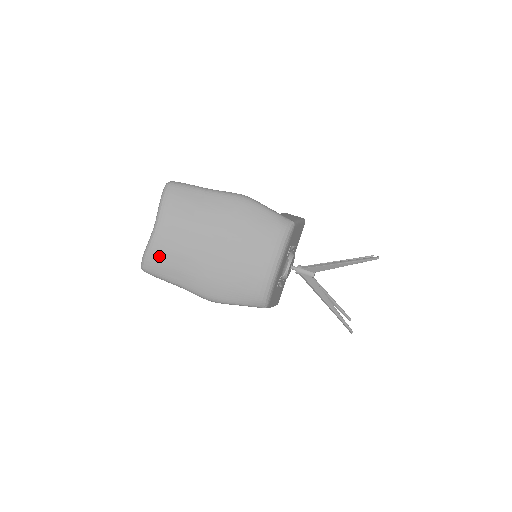
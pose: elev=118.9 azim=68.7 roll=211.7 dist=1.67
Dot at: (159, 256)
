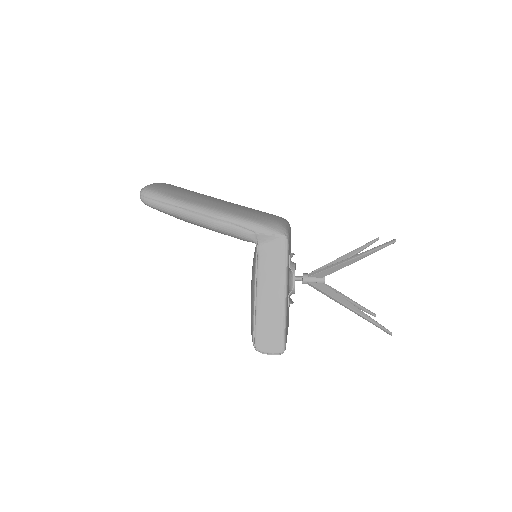
Dot at: (166, 186)
